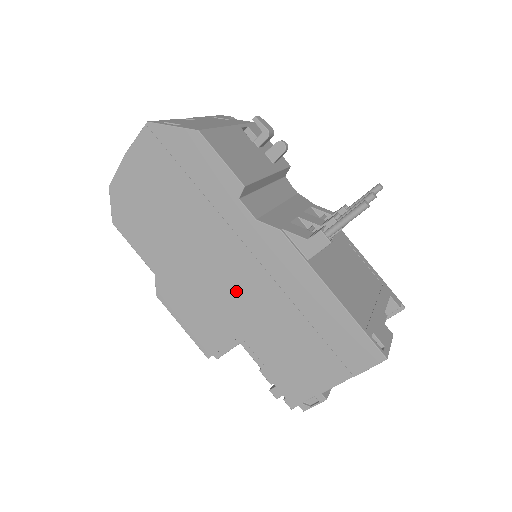
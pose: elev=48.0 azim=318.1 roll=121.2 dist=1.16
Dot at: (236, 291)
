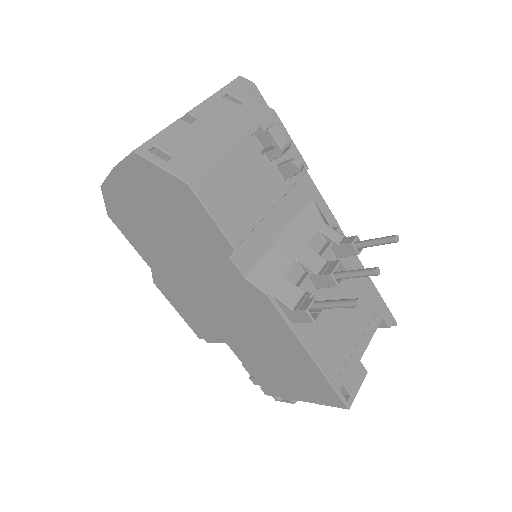
Dot at: (224, 313)
